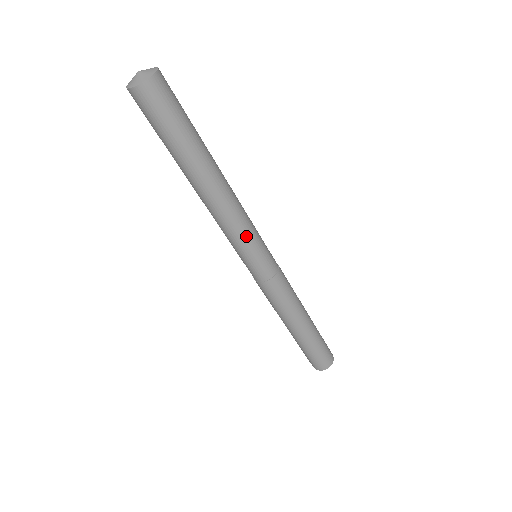
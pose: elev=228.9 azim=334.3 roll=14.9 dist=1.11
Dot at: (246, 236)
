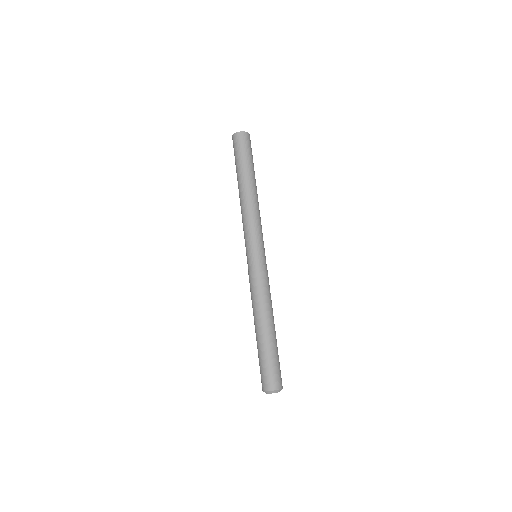
Dot at: (255, 231)
